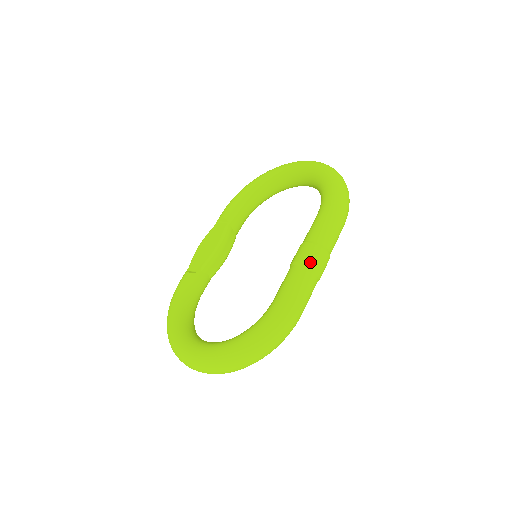
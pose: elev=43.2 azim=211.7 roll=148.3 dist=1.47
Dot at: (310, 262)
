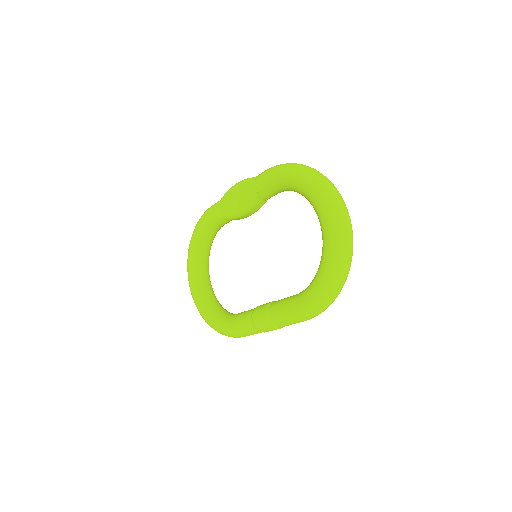
Dot at: (259, 329)
